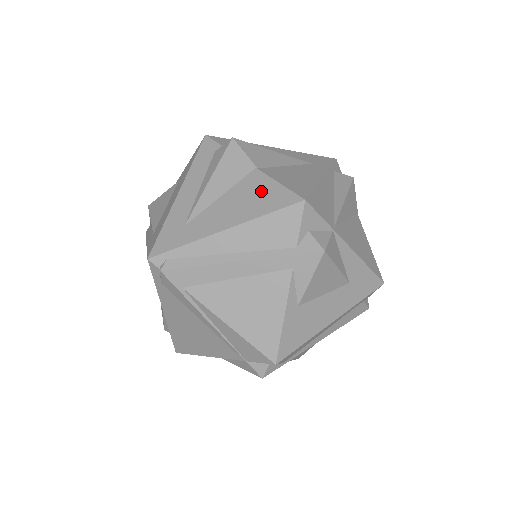
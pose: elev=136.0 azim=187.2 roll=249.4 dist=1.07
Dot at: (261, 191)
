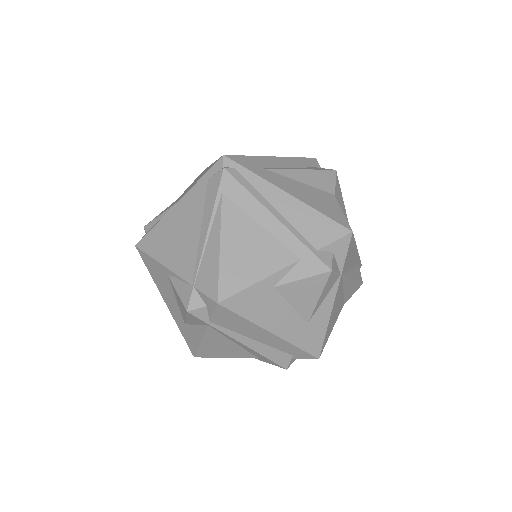
Dot at: (328, 204)
